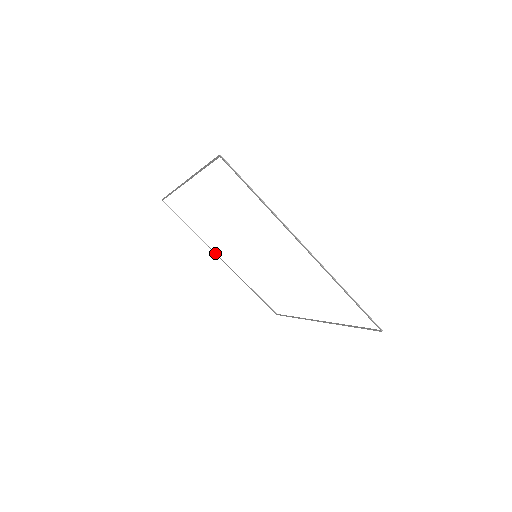
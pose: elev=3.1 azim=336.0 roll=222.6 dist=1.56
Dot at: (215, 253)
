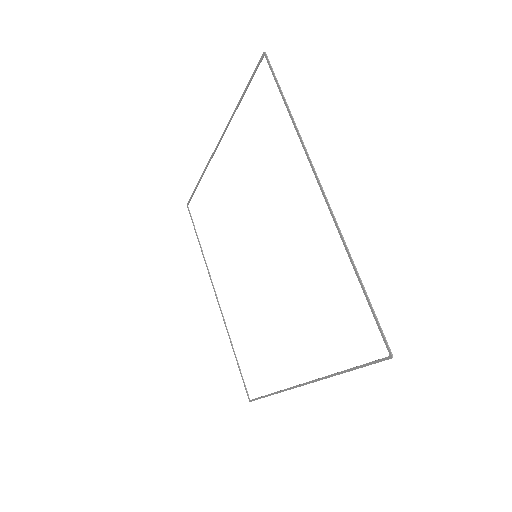
Dot at: occluded
